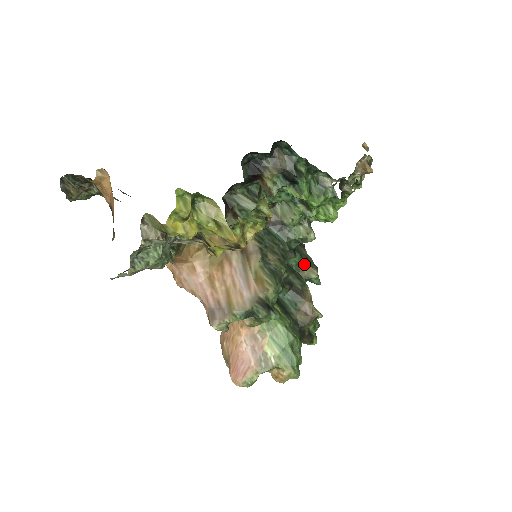
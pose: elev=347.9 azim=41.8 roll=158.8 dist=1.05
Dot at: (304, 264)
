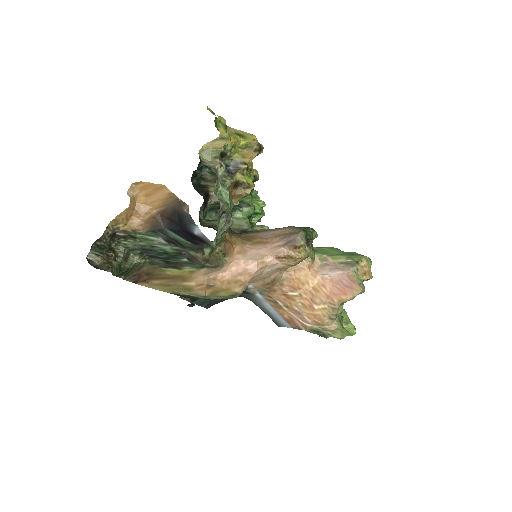
Dot at: occluded
